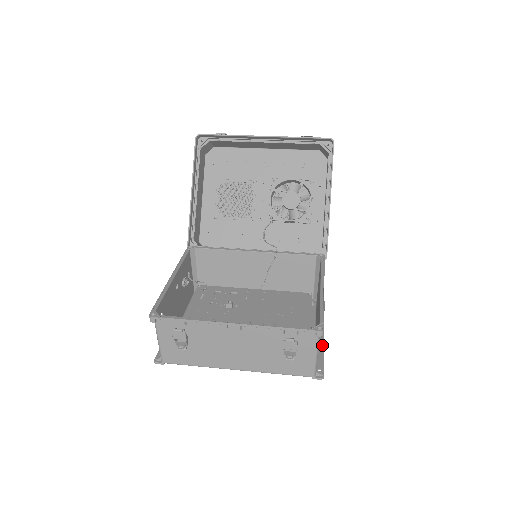
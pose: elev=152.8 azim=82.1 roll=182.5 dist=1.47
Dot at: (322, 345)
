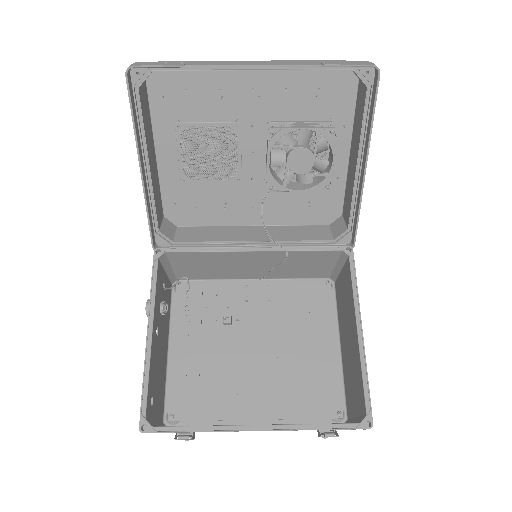
Dot at: occluded
